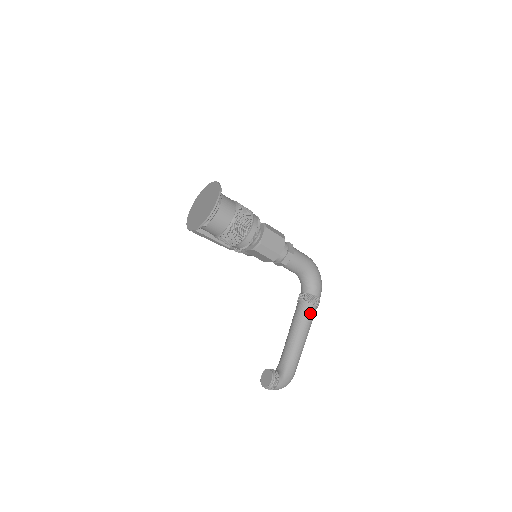
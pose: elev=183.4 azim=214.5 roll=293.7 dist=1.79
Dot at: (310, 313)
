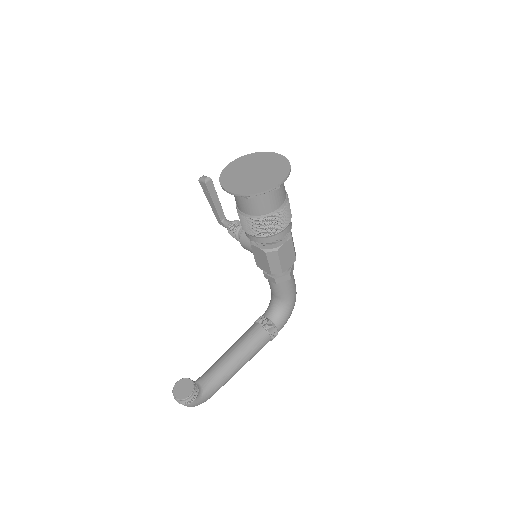
Dot at: (263, 344)
